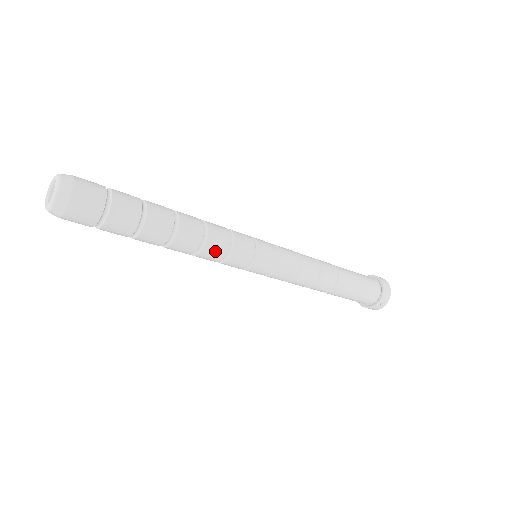
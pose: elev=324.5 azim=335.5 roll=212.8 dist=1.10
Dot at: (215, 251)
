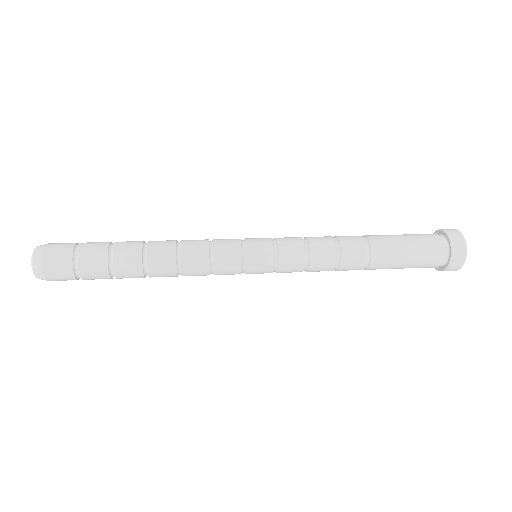
Dot at: (196, 275)
